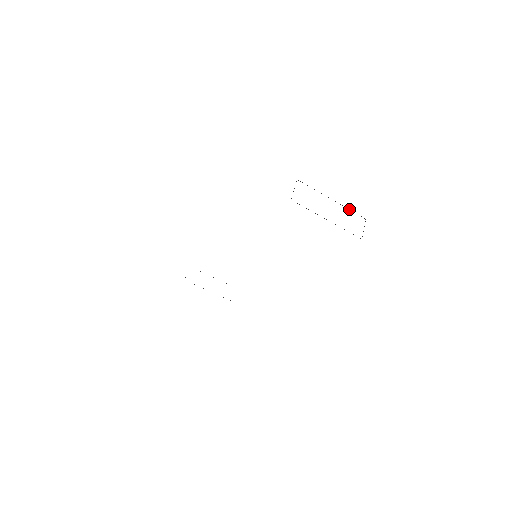
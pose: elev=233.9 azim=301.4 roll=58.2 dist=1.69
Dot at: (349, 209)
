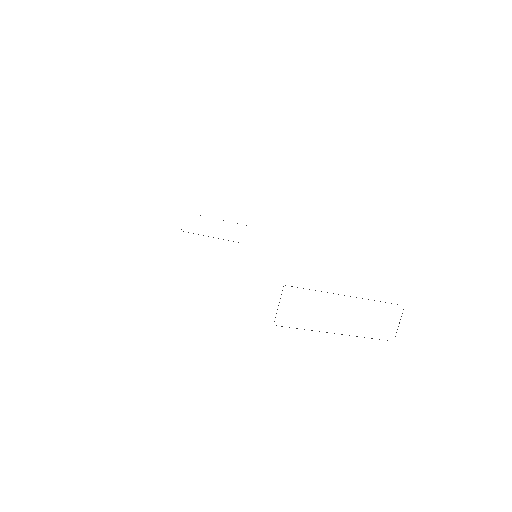
Dot at: occluded
